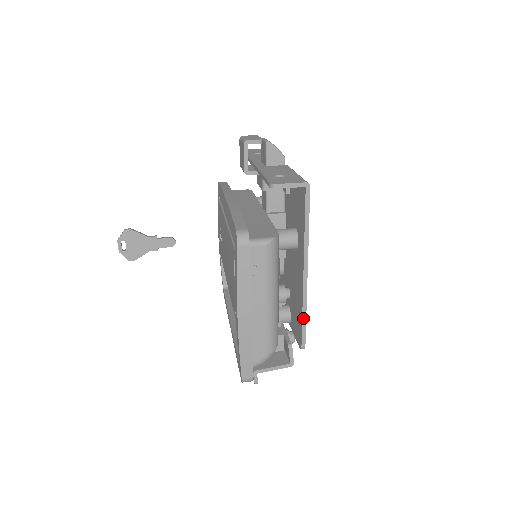
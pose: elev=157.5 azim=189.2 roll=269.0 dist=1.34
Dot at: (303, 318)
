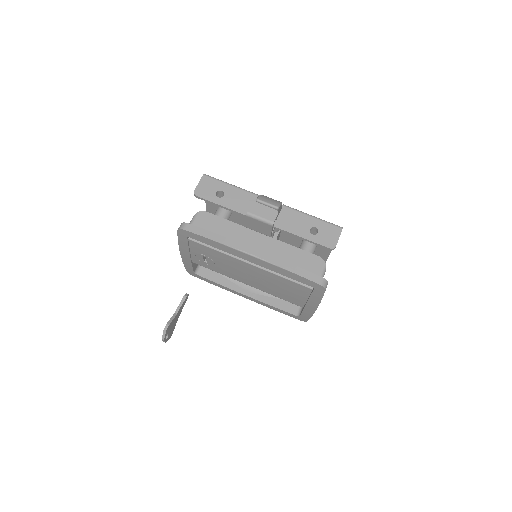
Dot at: occluded
